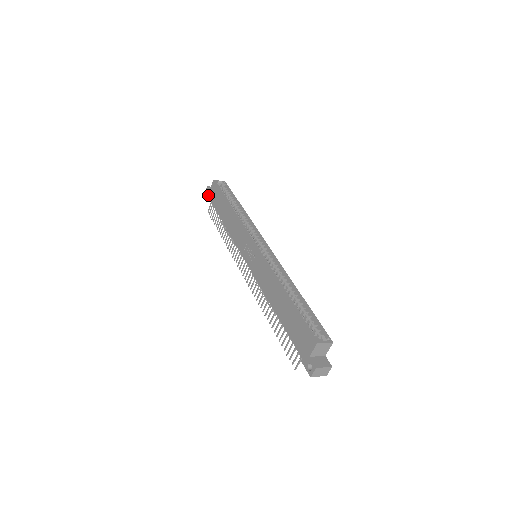
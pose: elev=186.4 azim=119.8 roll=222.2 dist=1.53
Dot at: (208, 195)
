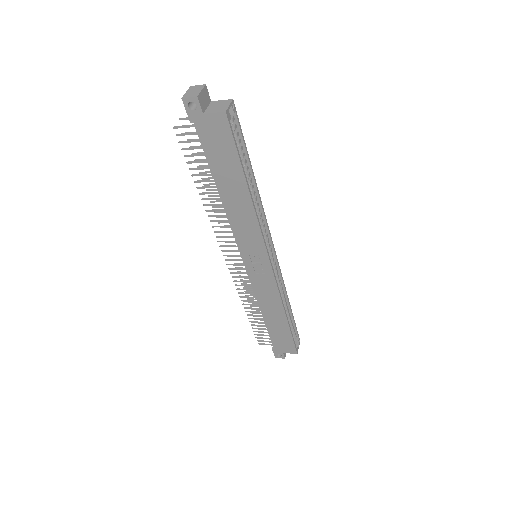
Dot at: (194, 115)
